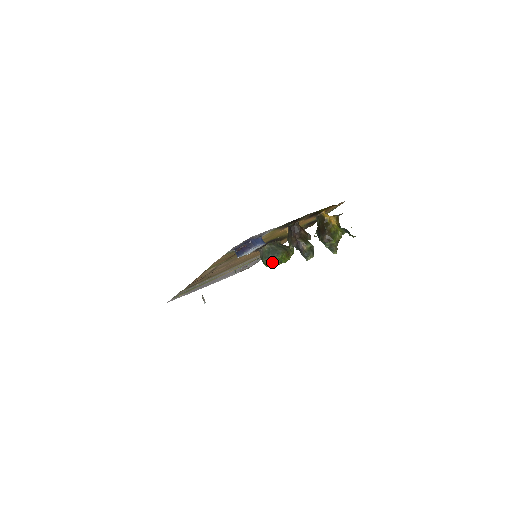
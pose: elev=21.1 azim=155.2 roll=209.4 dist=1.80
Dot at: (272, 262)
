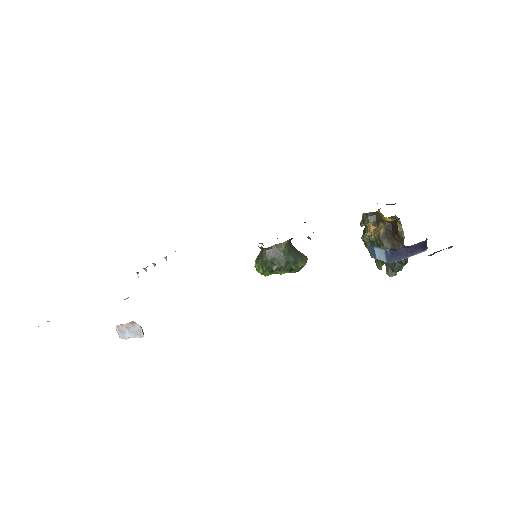
Dot at: (287, 270)
